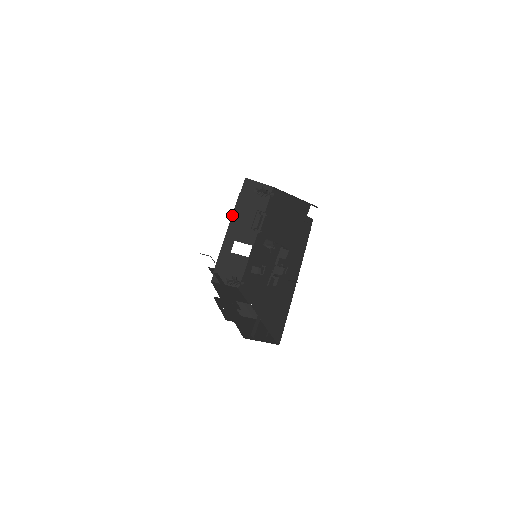
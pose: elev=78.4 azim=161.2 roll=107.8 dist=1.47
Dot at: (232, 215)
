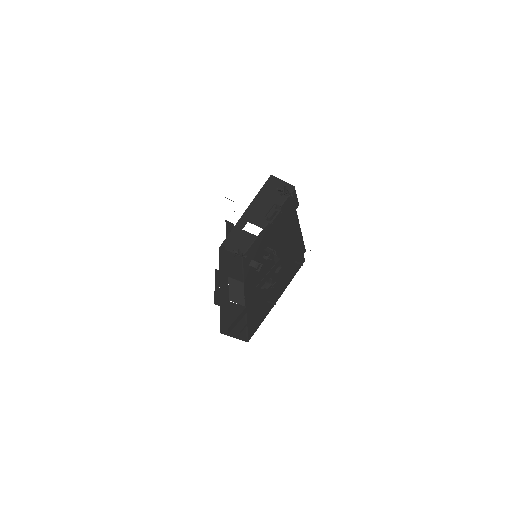
Dot at: (249, 206)
